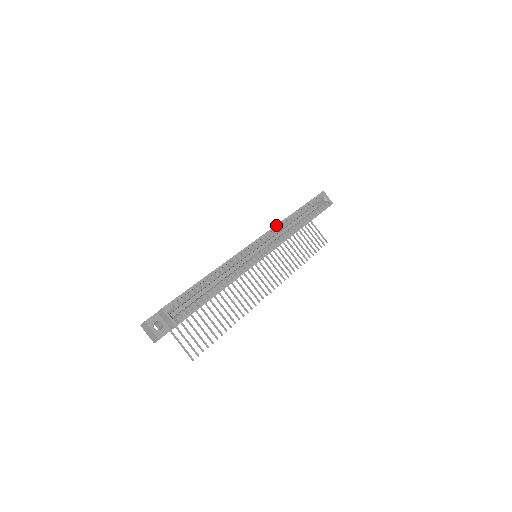
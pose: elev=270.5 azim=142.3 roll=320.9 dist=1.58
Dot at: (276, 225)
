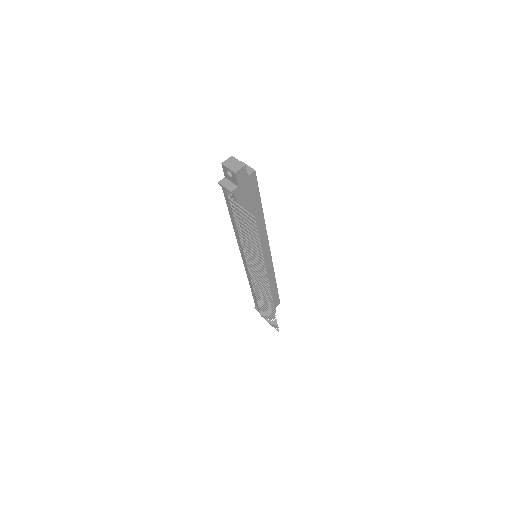
Dot at: occluded
